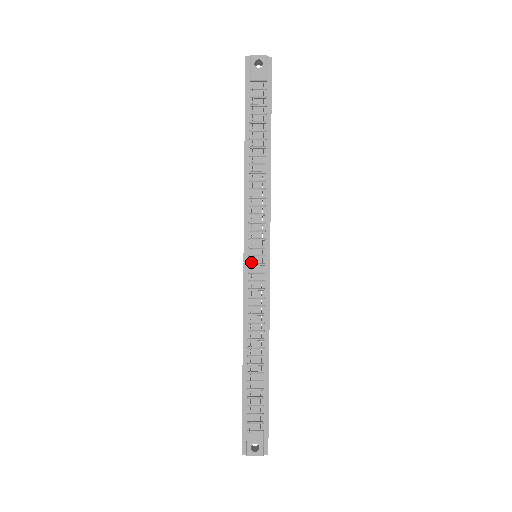
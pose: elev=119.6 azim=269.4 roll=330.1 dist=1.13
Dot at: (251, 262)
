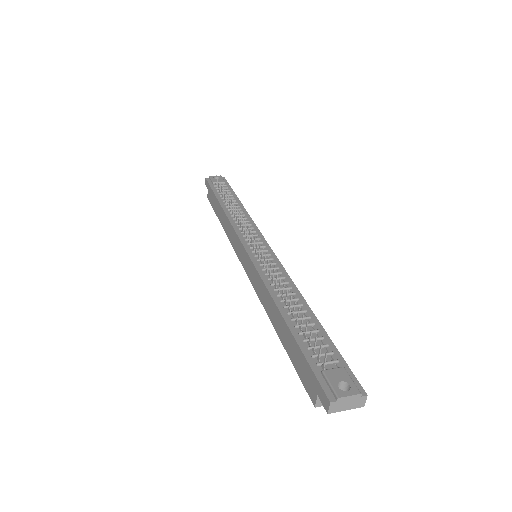
Dot at: (254, 250)
